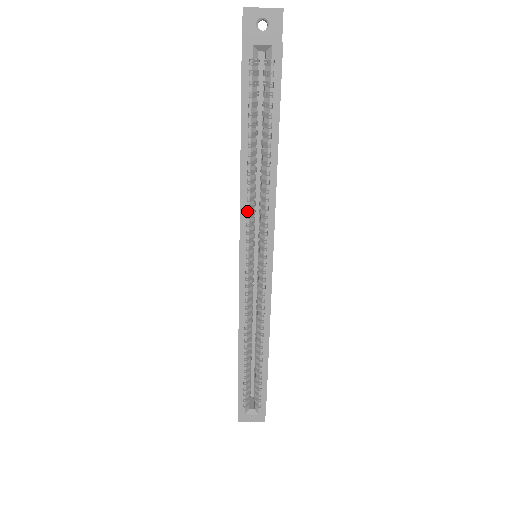
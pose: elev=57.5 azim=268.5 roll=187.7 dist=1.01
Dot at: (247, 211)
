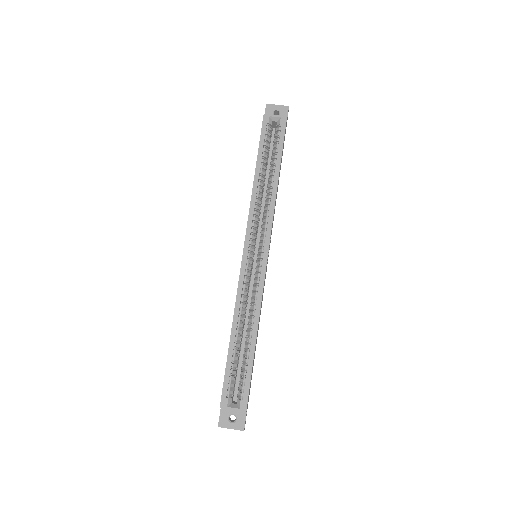
Dot at: (254, 212)
